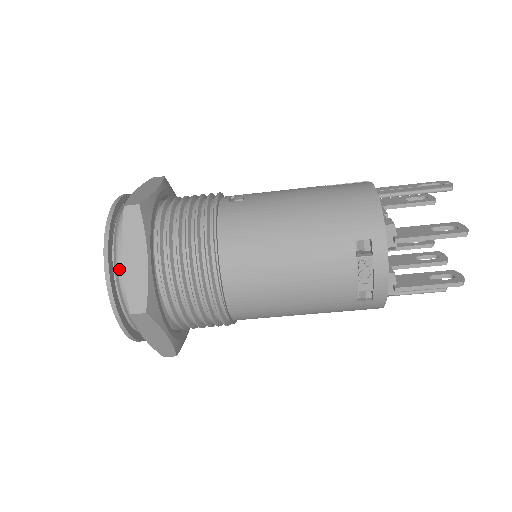
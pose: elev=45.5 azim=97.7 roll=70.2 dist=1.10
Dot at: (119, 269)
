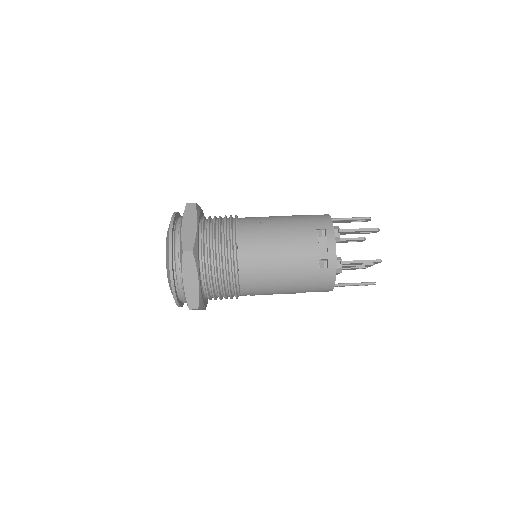
Dot at: (177, 236)
